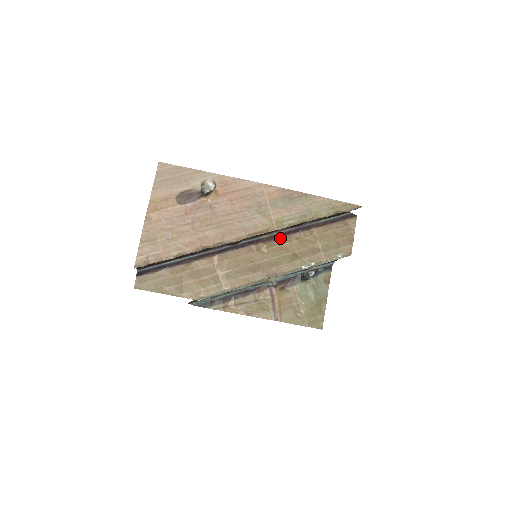
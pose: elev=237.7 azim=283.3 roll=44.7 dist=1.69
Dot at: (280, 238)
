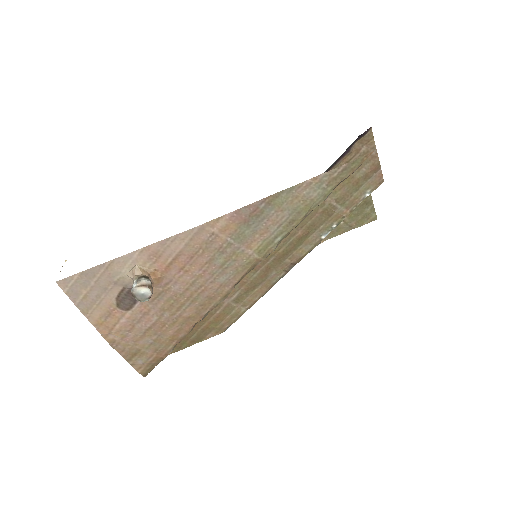
Dot at: occluded
